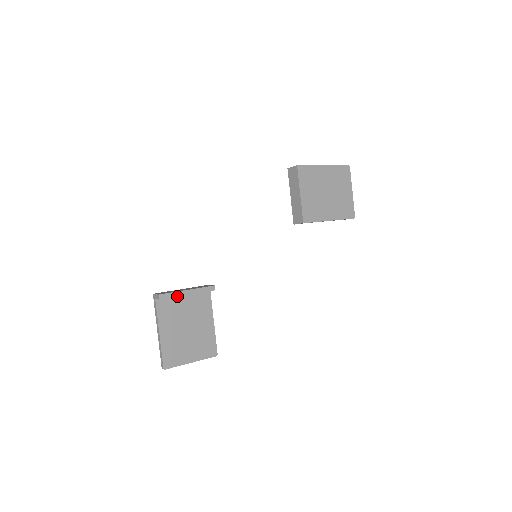
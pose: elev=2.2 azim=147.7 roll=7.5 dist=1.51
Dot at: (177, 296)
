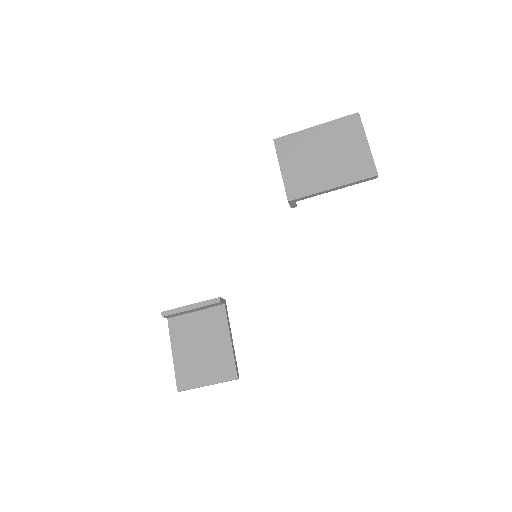
Dot at: (179, 312)
